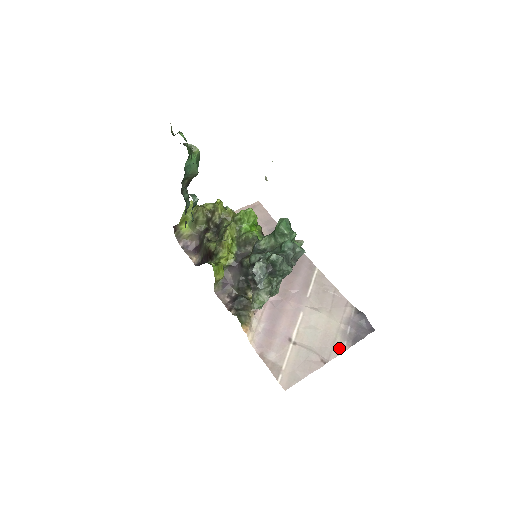
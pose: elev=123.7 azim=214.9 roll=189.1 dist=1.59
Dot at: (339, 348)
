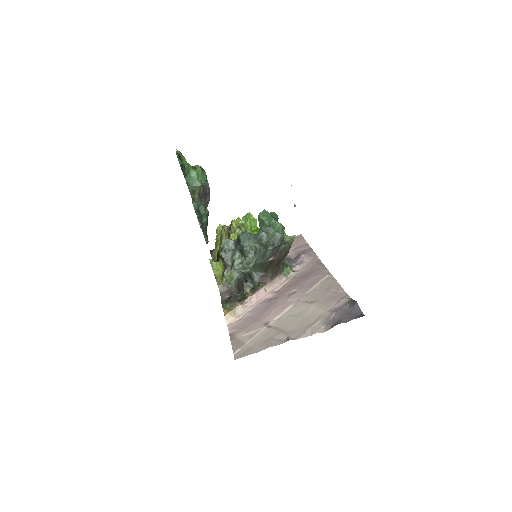
Dot at: (313, 330)
